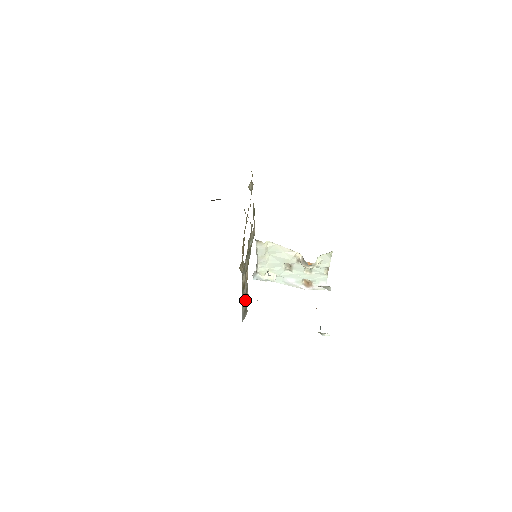
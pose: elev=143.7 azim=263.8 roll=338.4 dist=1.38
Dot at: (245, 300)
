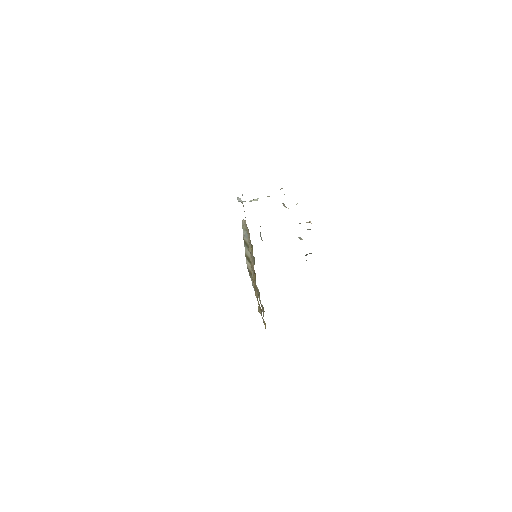
Dot at: occluded
